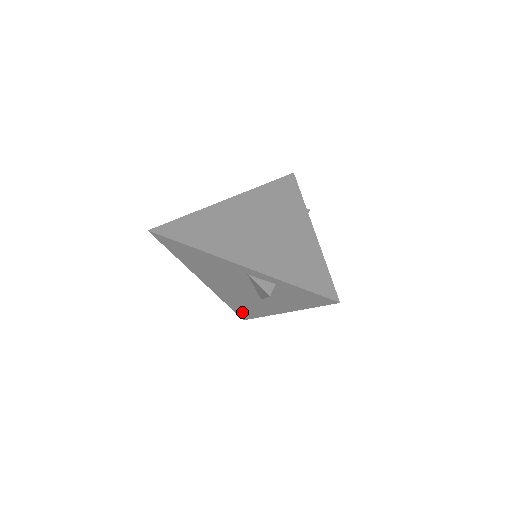
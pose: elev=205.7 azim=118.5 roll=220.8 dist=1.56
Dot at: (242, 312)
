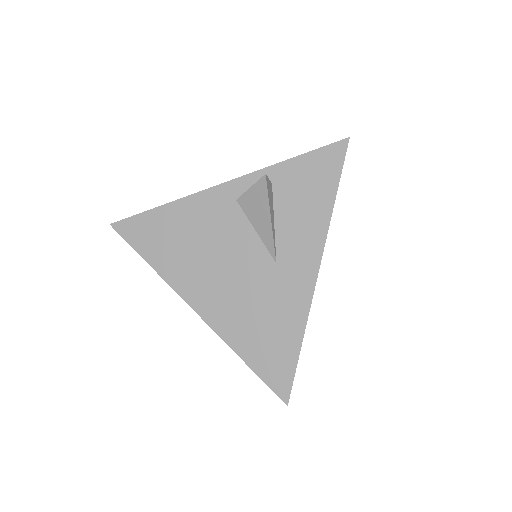
Dot at: (273, 365)
